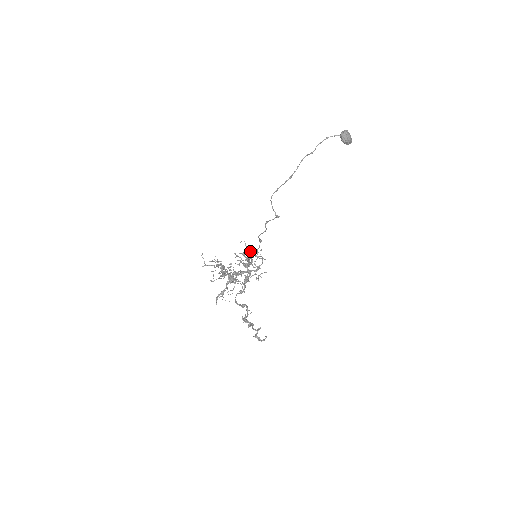
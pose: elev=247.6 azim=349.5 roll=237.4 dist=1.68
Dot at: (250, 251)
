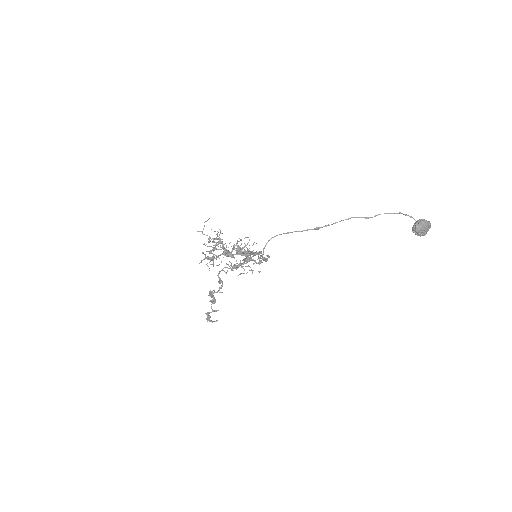
Dot at: (248, 251)
